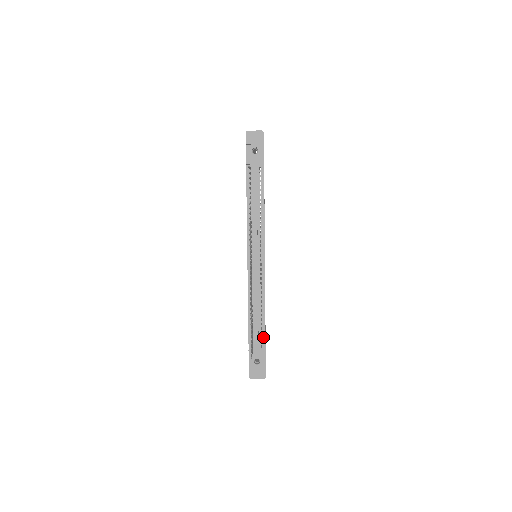
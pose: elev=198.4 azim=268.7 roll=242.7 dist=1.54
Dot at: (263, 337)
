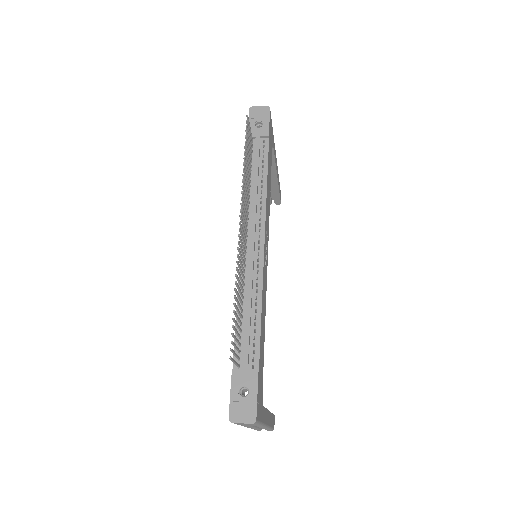
Dot at: (256, 352)
